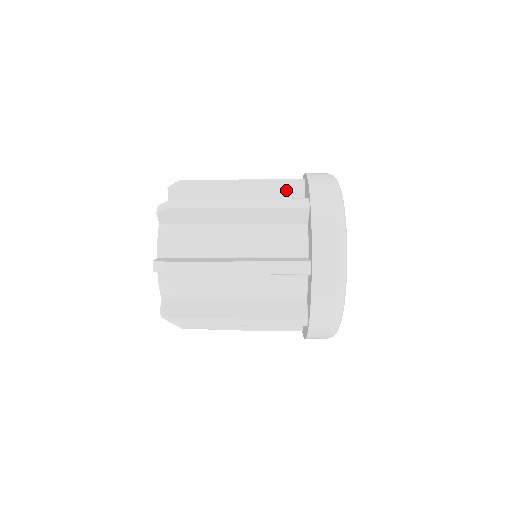
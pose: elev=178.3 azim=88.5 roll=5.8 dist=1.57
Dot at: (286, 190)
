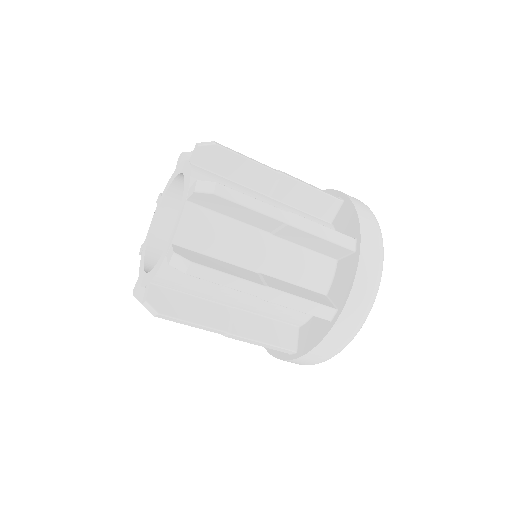
Dot at: occluded
